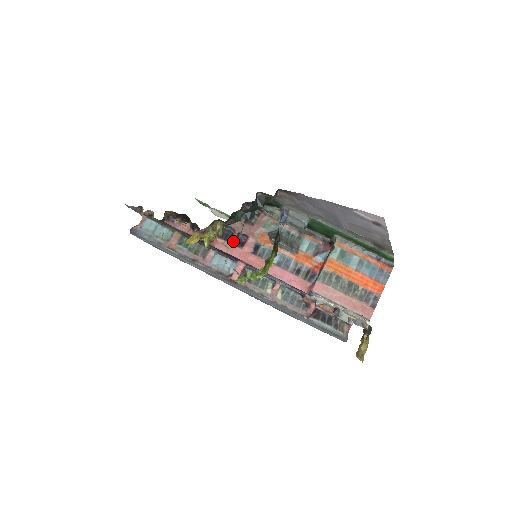
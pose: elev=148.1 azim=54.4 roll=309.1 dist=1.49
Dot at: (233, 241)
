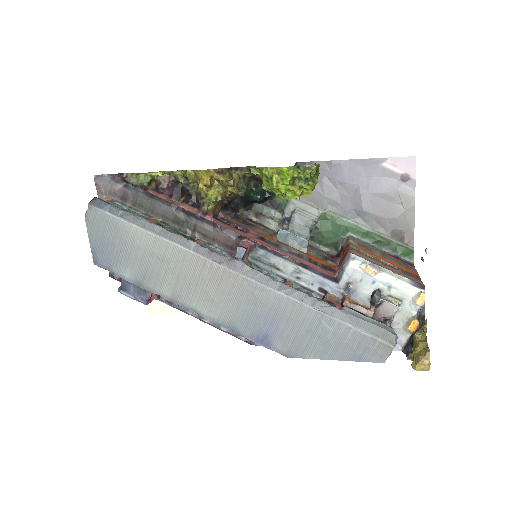
Dot at: (233, 226)
